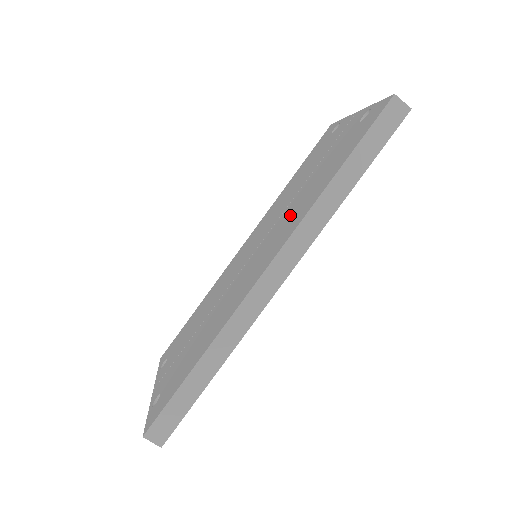
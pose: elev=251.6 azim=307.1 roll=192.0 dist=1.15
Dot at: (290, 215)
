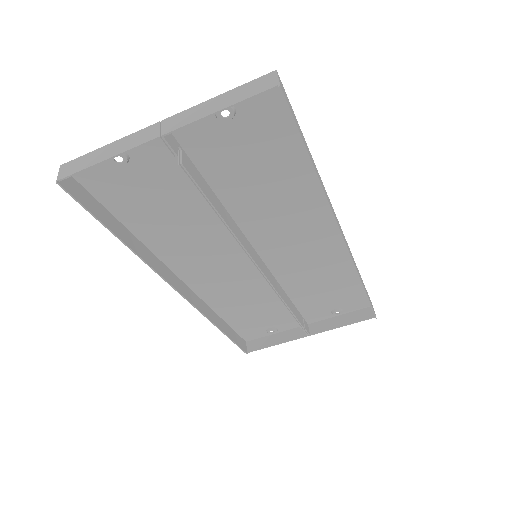
Dot at: (307, 267)
